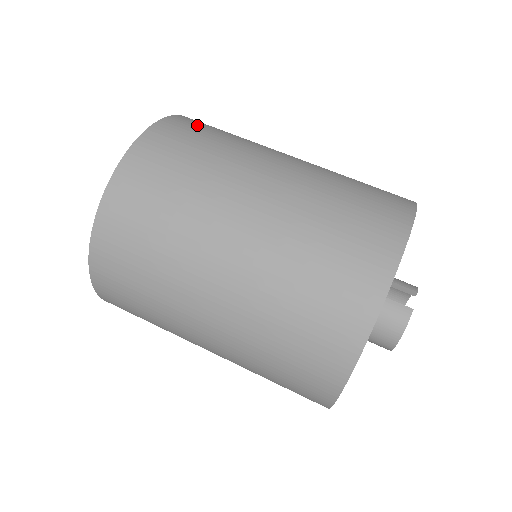
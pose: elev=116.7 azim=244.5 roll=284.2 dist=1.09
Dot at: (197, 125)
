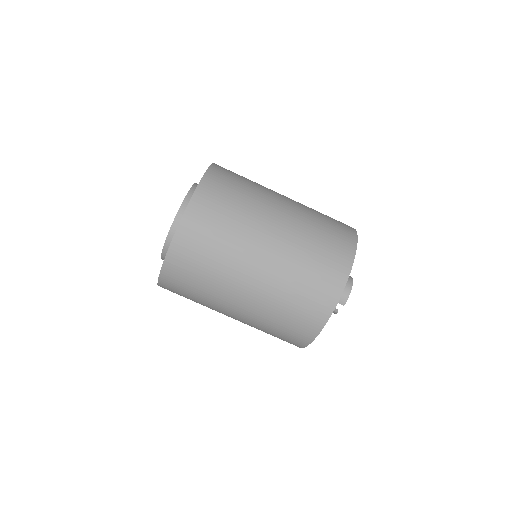
Dot at: (188, 257)
